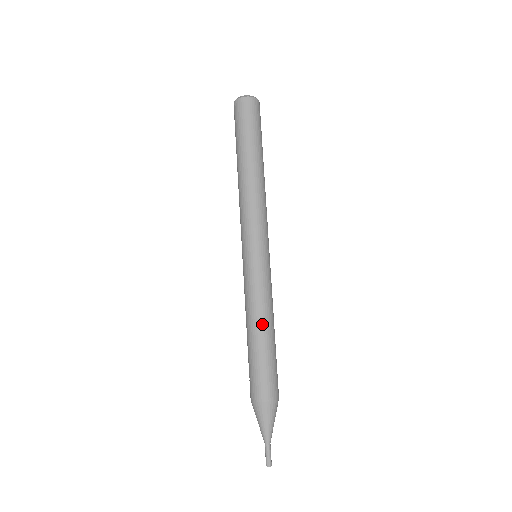
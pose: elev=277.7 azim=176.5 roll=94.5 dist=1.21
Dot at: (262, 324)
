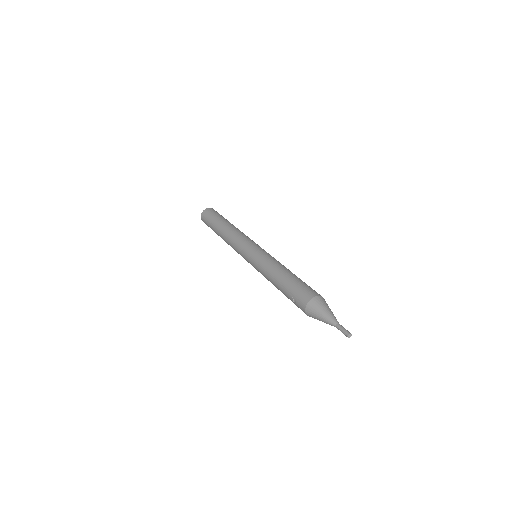
Dot at: (283, 269)
